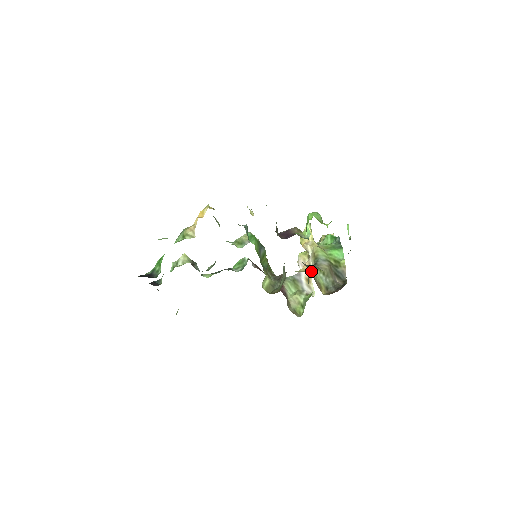
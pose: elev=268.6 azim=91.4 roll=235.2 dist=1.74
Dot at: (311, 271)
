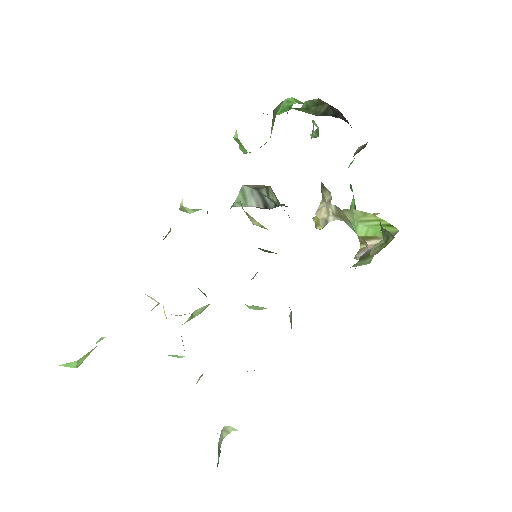
Dot at: occluded
